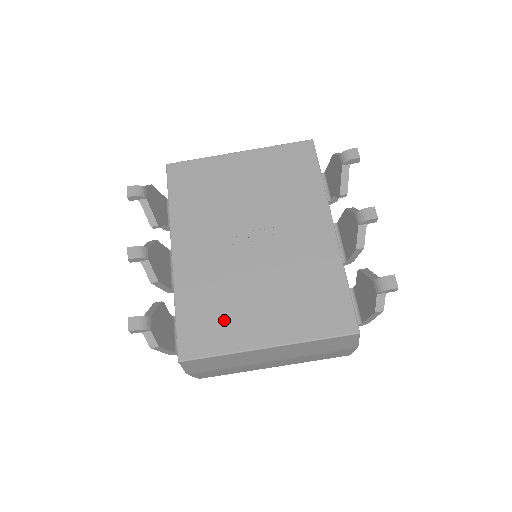
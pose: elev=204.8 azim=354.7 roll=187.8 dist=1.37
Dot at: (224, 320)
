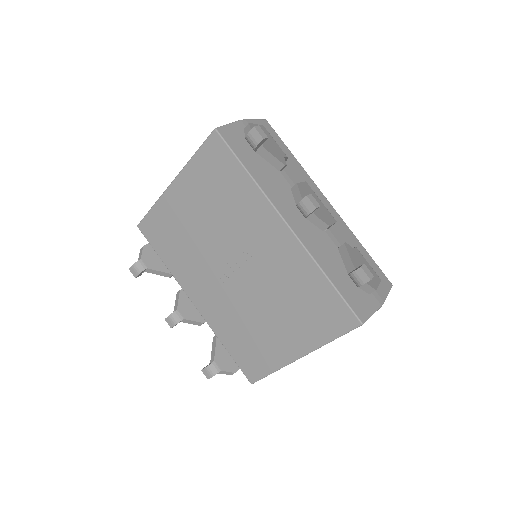
Dot at: (259, 346)
